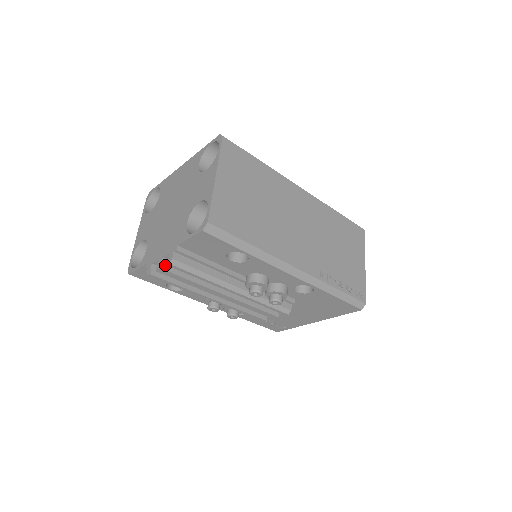
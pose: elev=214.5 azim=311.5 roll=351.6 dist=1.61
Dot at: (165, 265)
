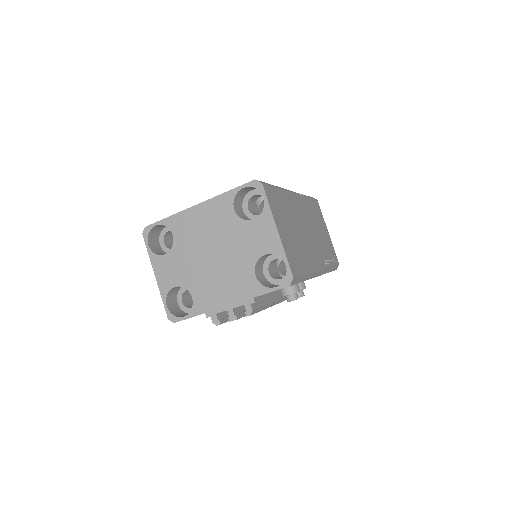
Dot at: (237, 314)
